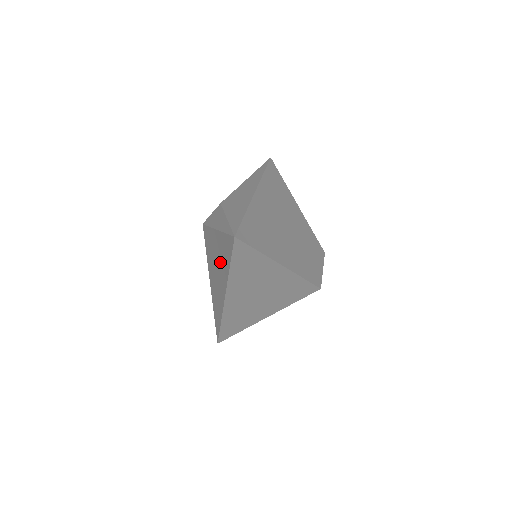
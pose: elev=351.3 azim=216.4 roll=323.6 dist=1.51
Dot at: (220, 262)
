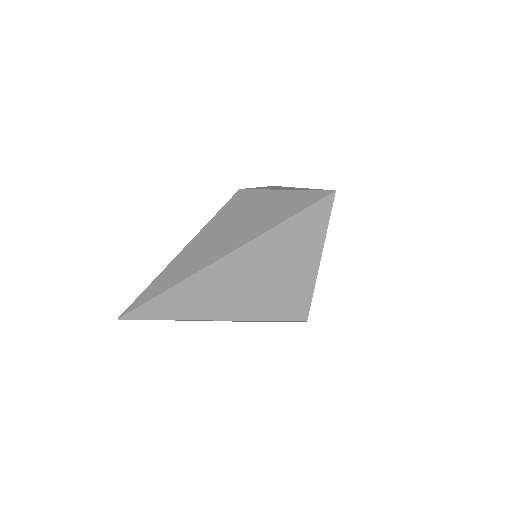
Dot at: (255, 220)
